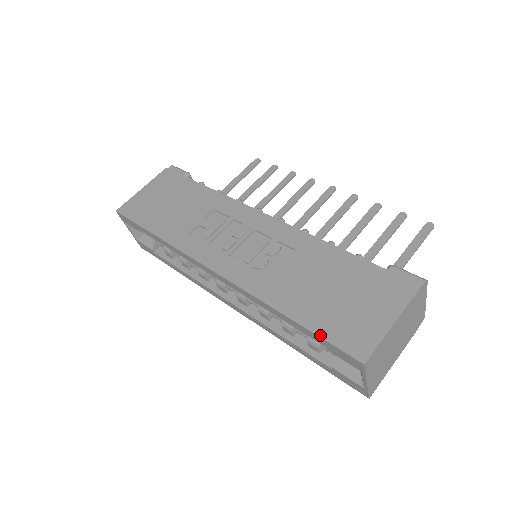
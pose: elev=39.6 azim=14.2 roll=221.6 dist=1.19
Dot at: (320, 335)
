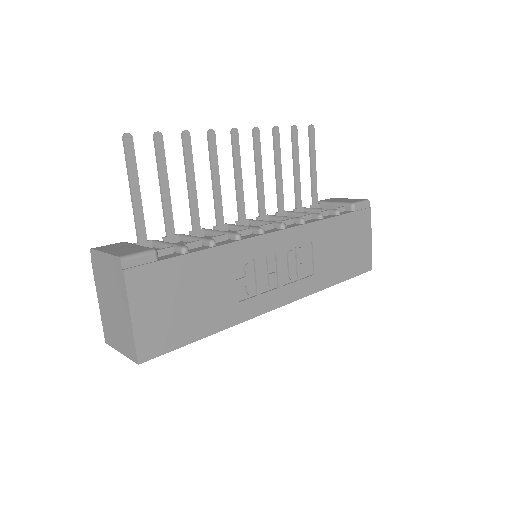
Dot at: (353, 277)
